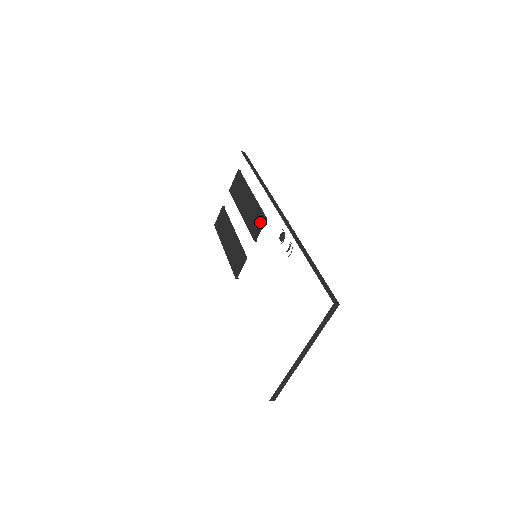
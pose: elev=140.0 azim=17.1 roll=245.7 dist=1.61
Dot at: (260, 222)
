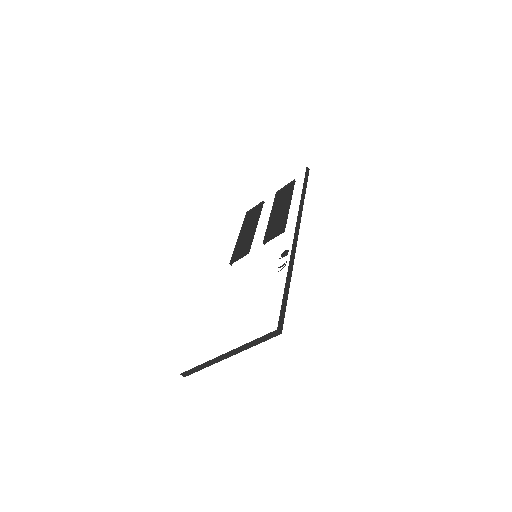
Dot at: (278, 231)
